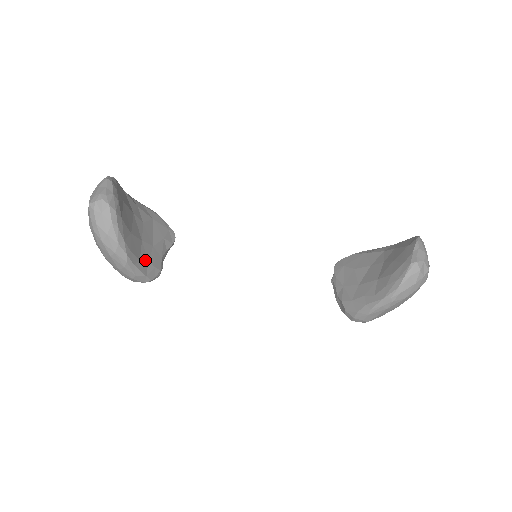
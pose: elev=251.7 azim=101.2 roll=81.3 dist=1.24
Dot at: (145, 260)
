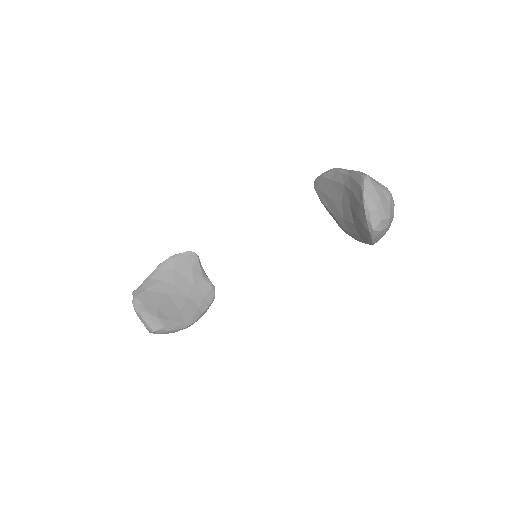
Dot at: (201, 300)
